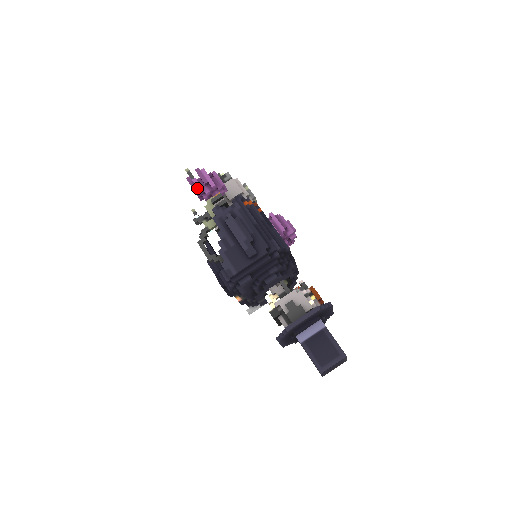
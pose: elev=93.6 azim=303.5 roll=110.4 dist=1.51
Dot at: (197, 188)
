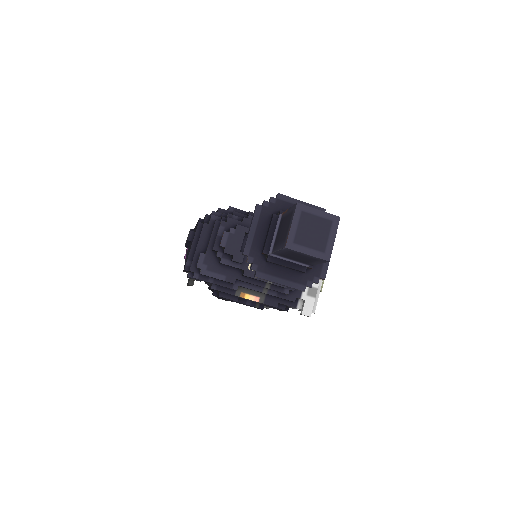
Dot at: occluded
